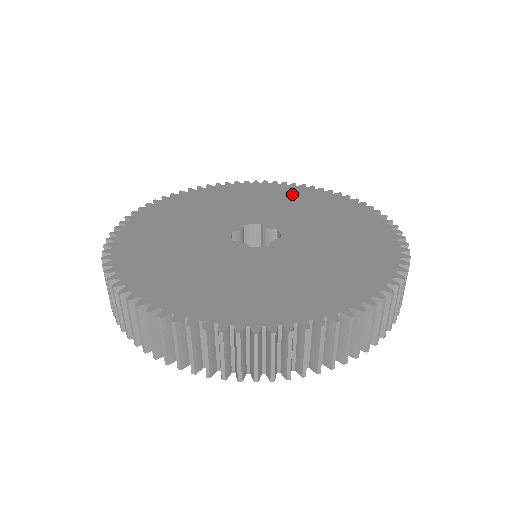
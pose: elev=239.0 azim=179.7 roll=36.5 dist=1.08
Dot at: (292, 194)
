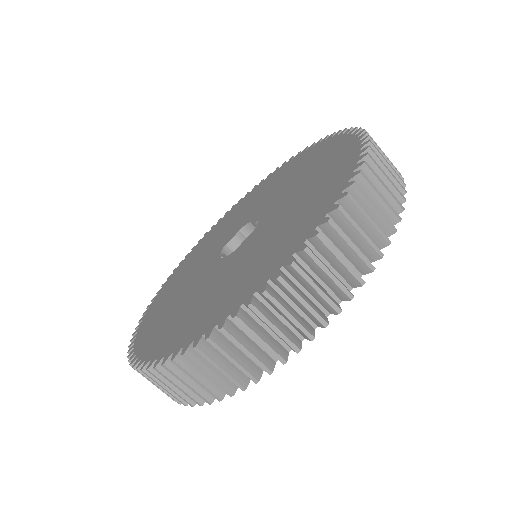
Dot at: (300, 162)
